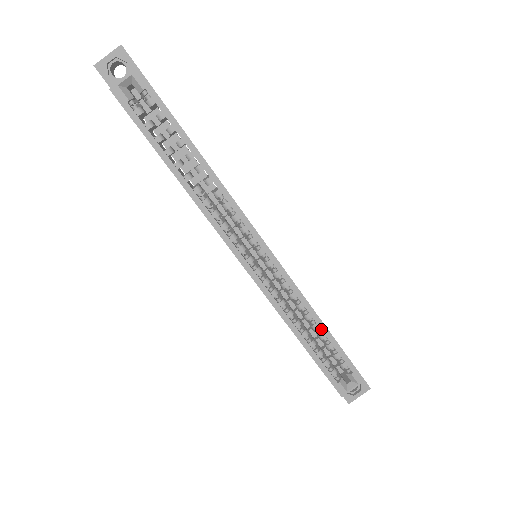
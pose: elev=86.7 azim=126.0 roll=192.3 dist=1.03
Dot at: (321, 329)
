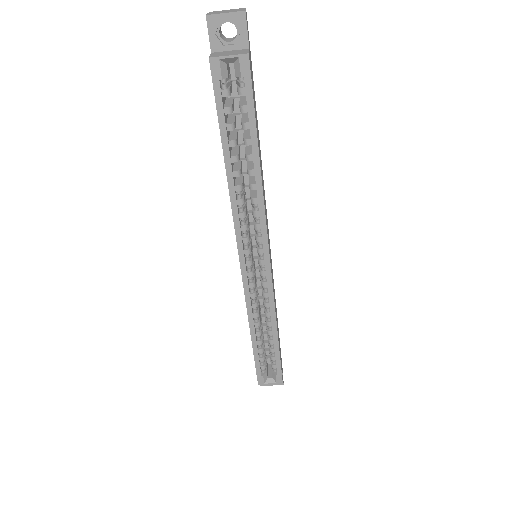
Dot at: (273, 337)
